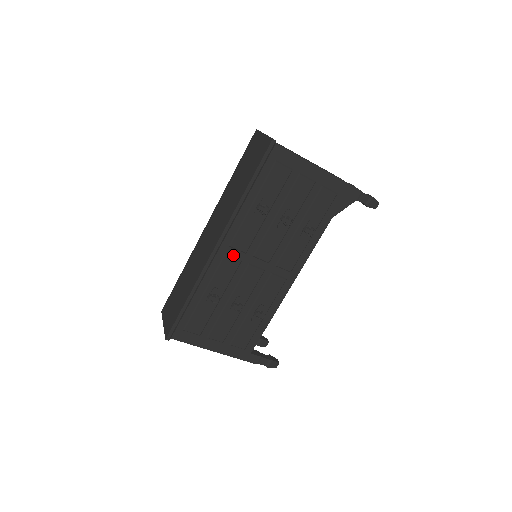
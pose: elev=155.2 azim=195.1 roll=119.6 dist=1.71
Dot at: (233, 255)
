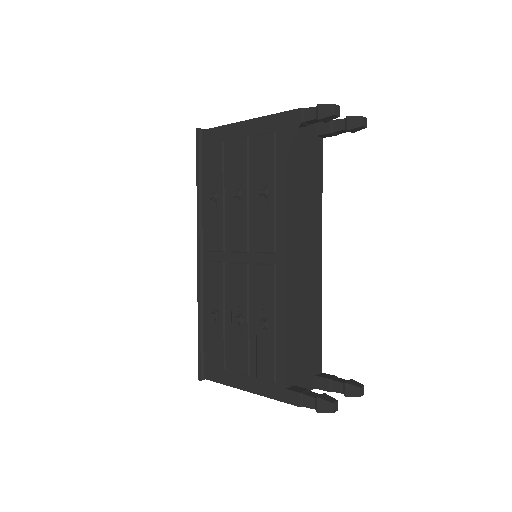
Dot at: (216, 259)
